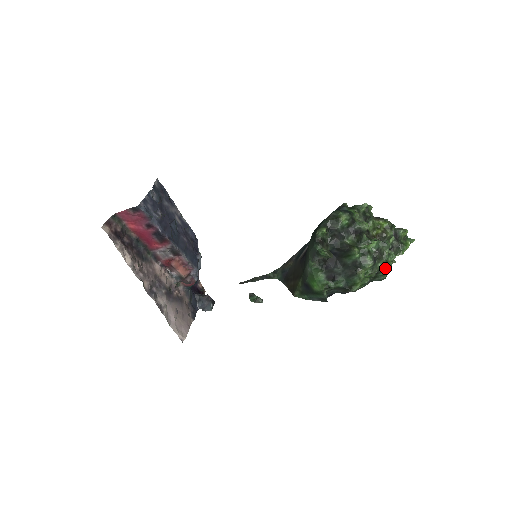
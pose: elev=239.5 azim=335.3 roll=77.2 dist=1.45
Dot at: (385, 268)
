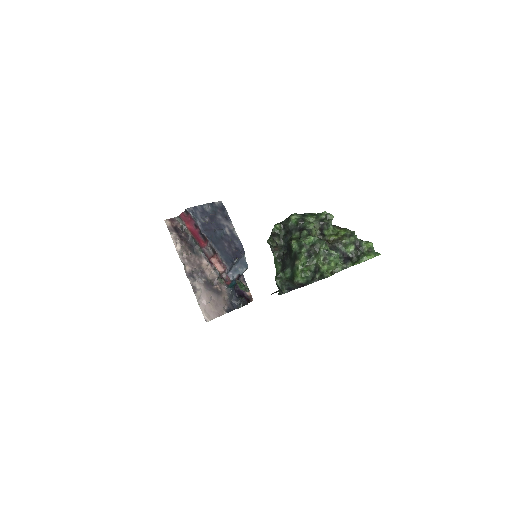
Dot at: (323, 264)
